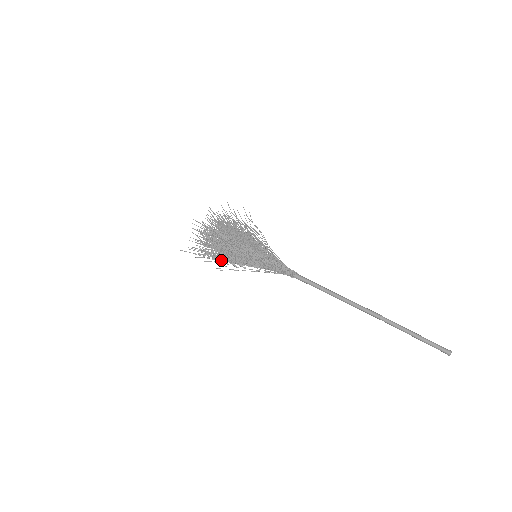
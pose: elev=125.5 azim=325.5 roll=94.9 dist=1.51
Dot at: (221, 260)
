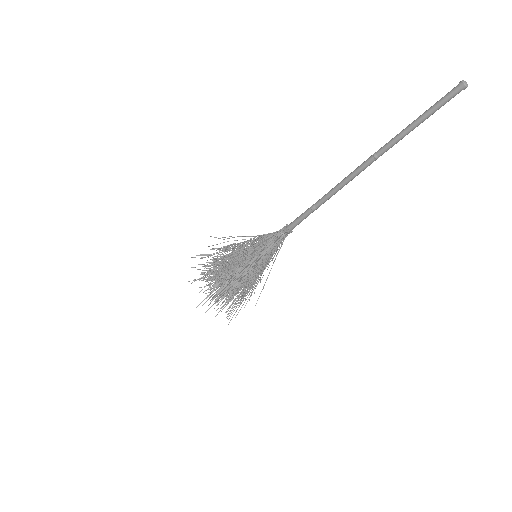
Dot at: occluded
